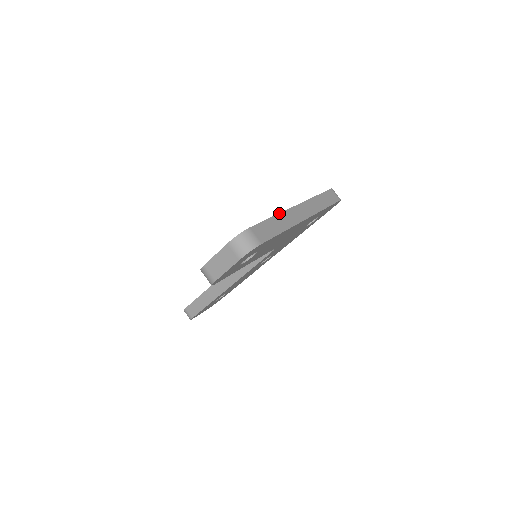
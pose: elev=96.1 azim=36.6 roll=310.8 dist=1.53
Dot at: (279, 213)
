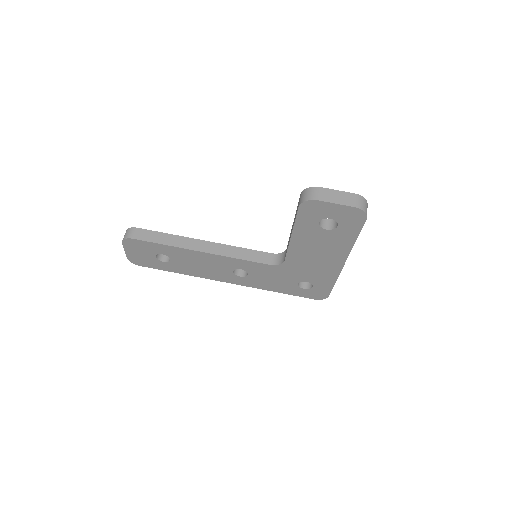
Dot at: occluded
